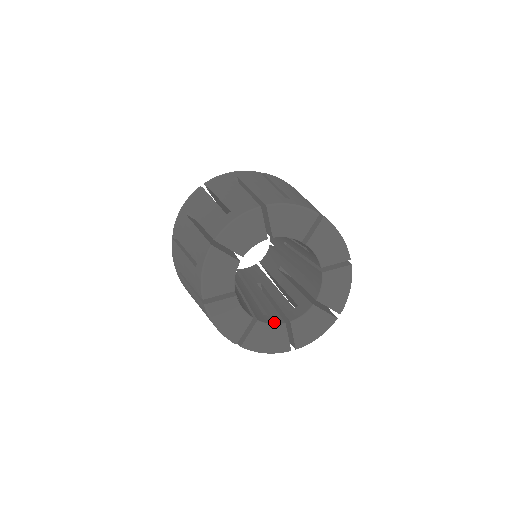
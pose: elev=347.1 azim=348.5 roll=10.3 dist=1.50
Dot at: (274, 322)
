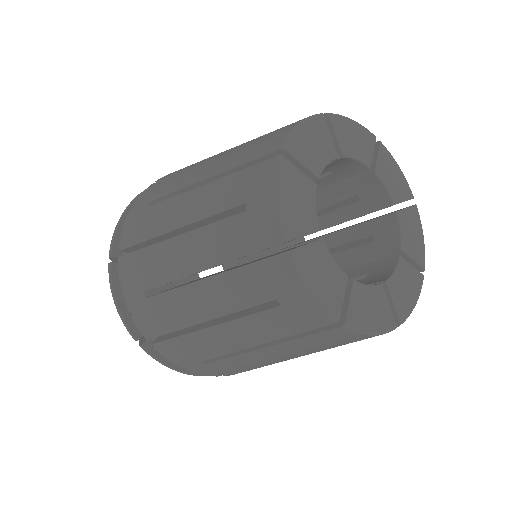
Dot at: (391, 267)
